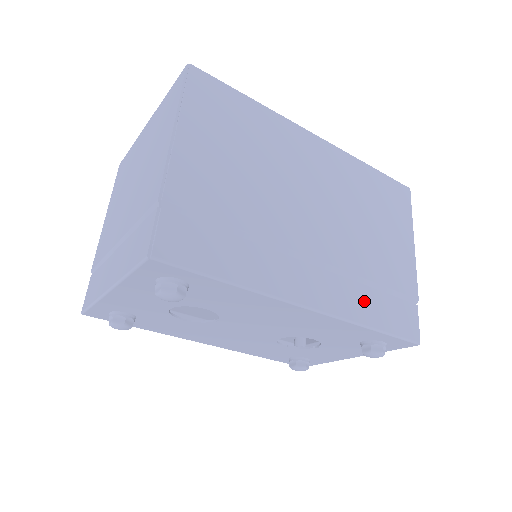
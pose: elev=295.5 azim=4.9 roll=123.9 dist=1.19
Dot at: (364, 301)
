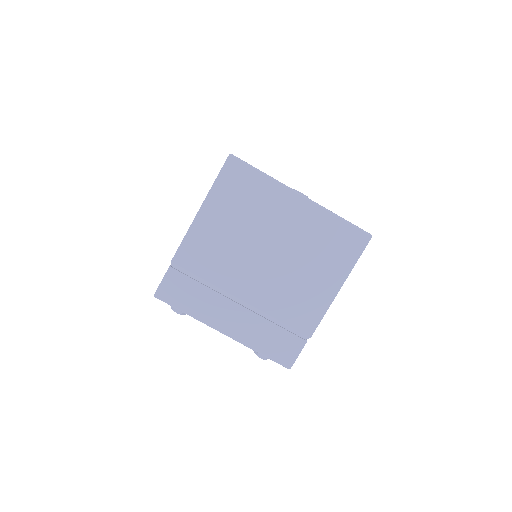
Dot at: occluded
